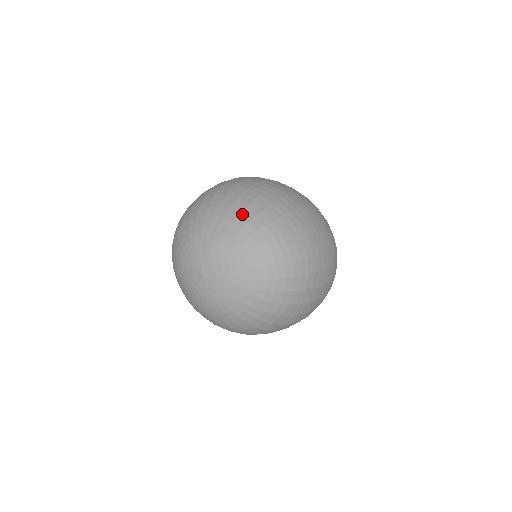
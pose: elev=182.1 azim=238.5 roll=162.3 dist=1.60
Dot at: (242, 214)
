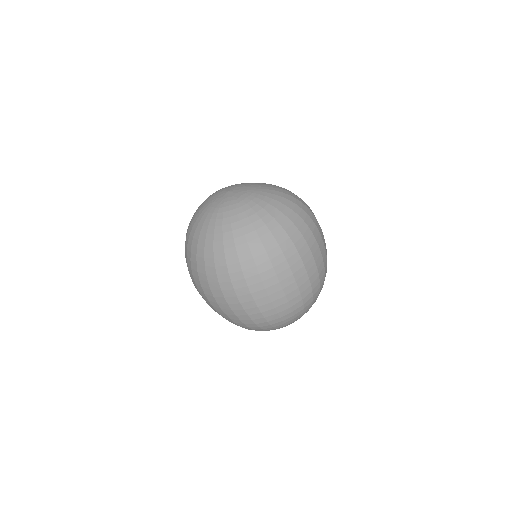
Dot at: occluded
